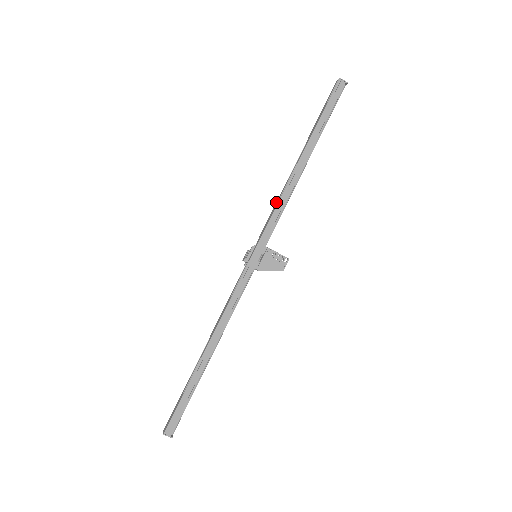
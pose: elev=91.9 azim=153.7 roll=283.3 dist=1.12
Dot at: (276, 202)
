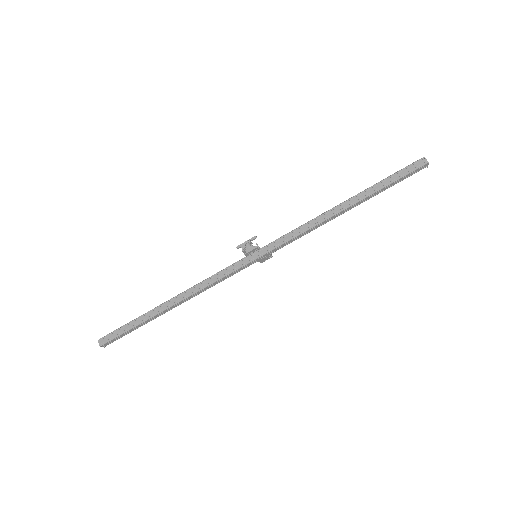
Dot at: (302, 226)
